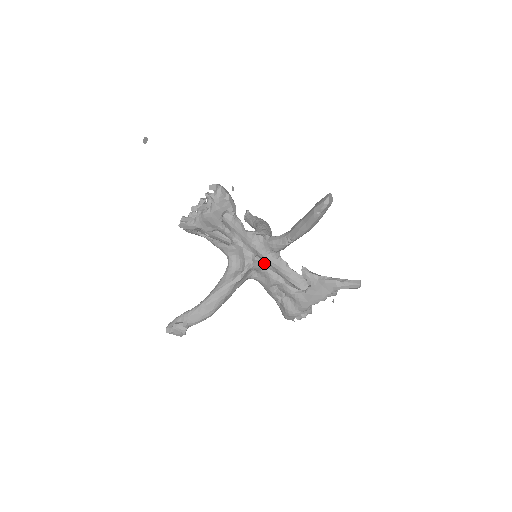
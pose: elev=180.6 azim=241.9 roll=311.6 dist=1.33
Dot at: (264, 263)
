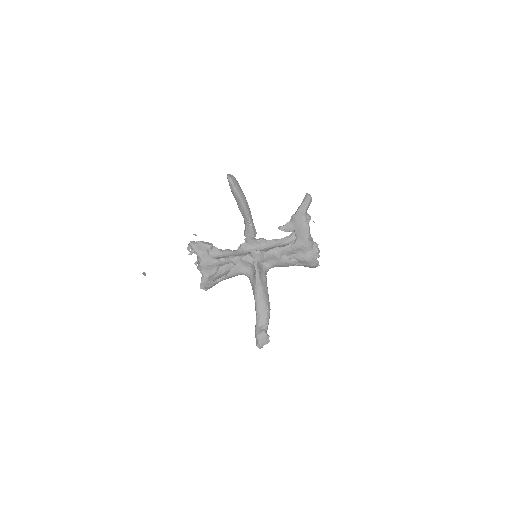
Dot at: (259, 251)
